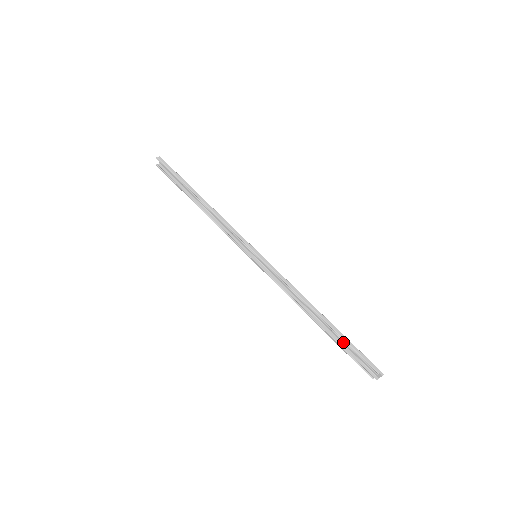
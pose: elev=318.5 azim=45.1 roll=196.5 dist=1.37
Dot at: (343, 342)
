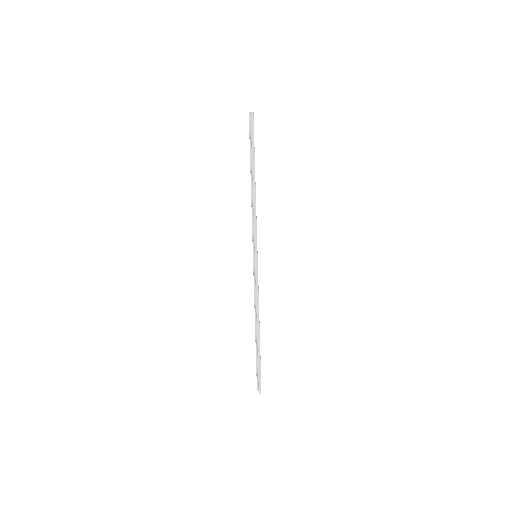
Dot at: occluded
